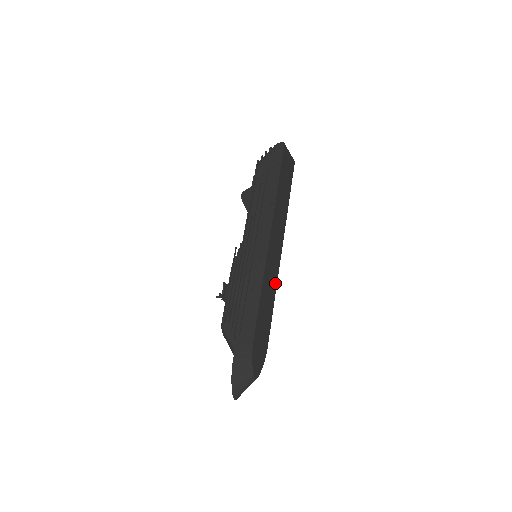
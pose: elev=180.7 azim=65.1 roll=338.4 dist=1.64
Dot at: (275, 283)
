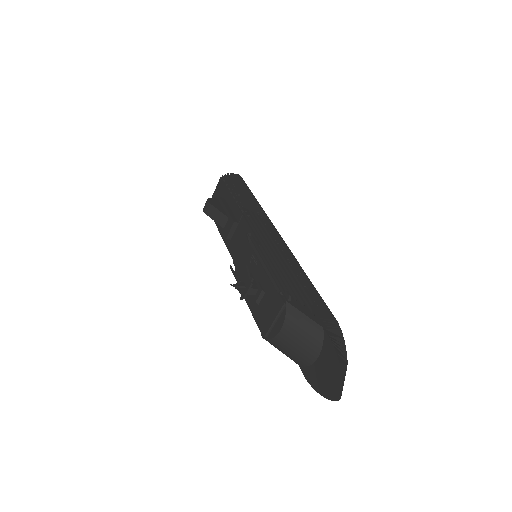
Dot at: occluded
